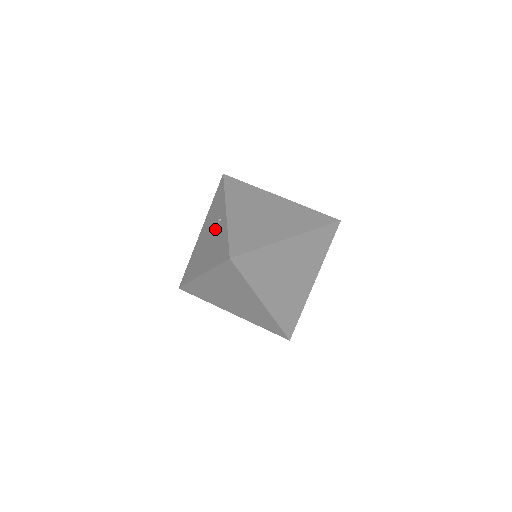
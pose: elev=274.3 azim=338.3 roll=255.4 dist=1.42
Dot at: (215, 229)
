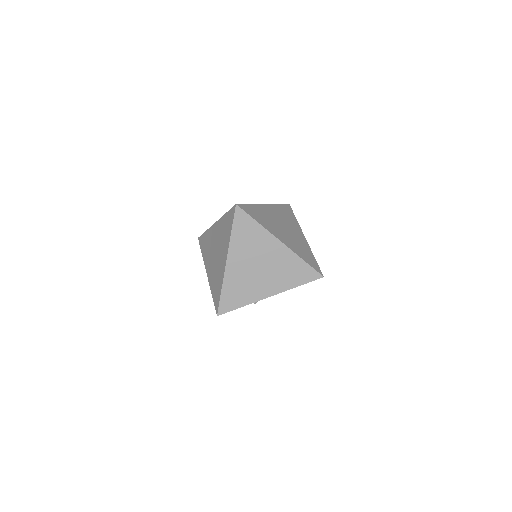
Dot at: occluded
